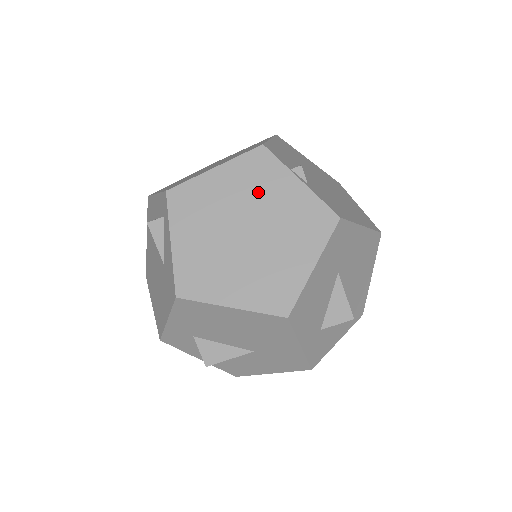
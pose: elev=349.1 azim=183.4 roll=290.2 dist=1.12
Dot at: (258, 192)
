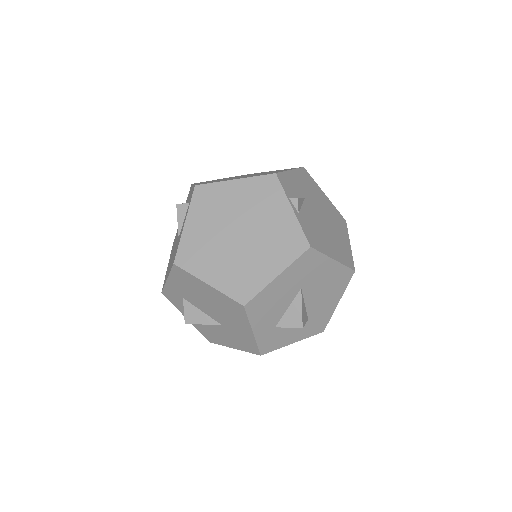
Dot at: (259, 208)
